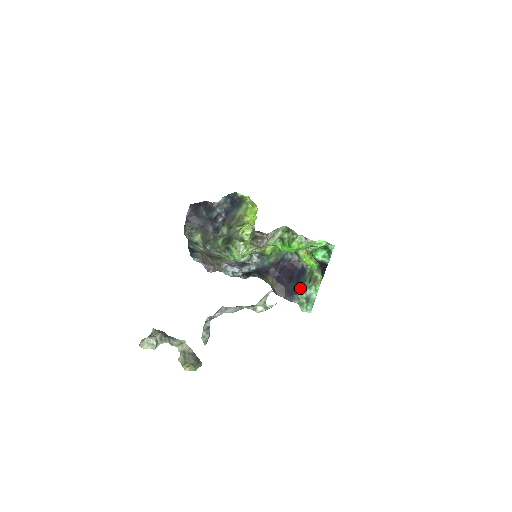
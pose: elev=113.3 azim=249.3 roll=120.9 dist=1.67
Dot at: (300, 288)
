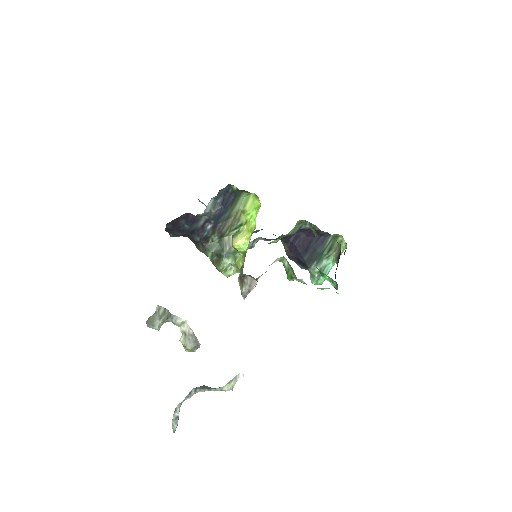
Dot at: (314, 262)
